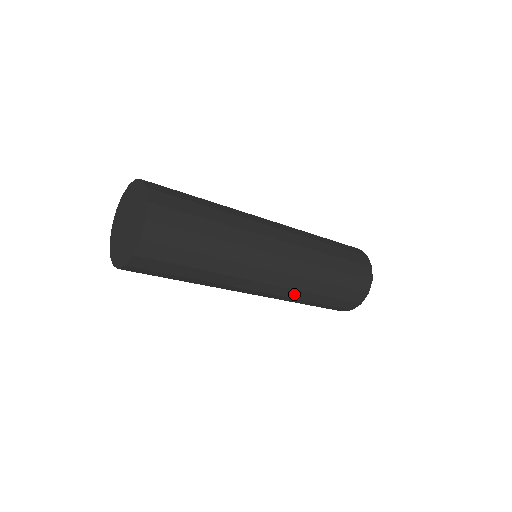
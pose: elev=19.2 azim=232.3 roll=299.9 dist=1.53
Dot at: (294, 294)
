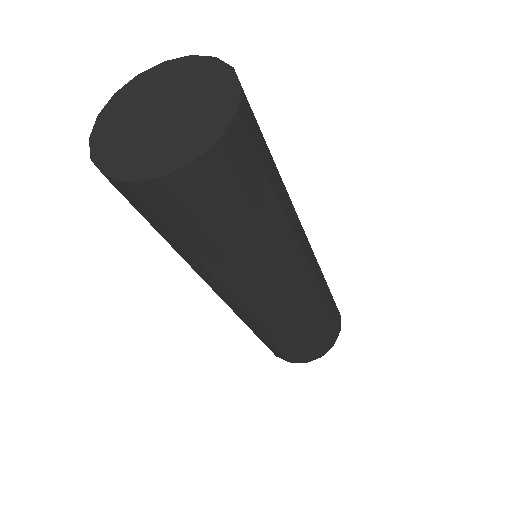
Dot at: (286, 322)
